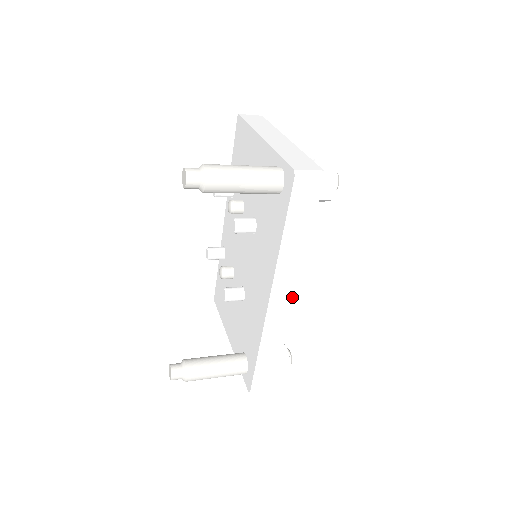
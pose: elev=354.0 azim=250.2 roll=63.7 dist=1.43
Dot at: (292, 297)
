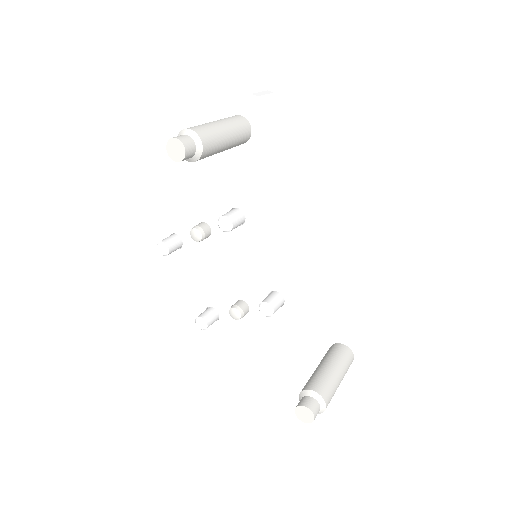
Dot at: (329, 227)
